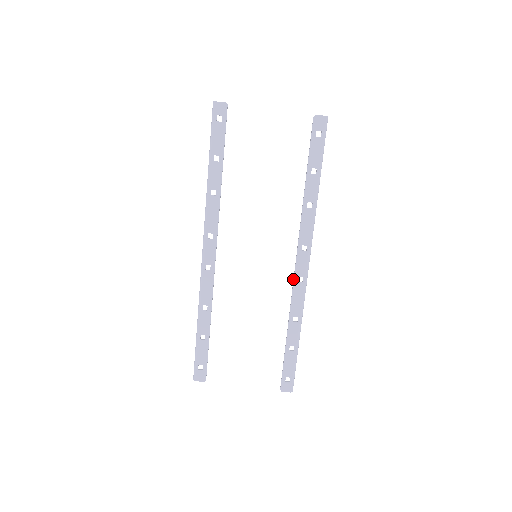
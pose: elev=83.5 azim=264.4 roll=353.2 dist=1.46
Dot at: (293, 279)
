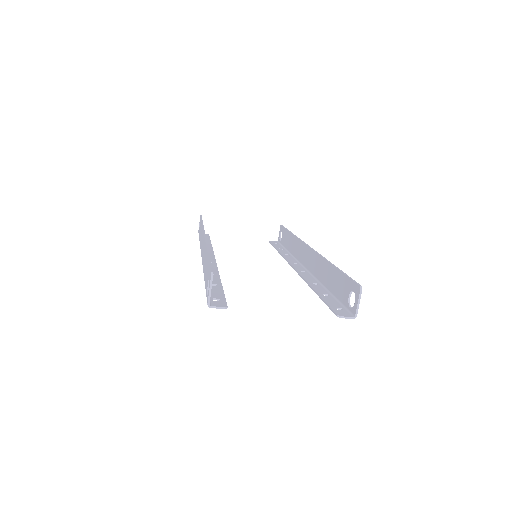
Dot at: (289, 263)
